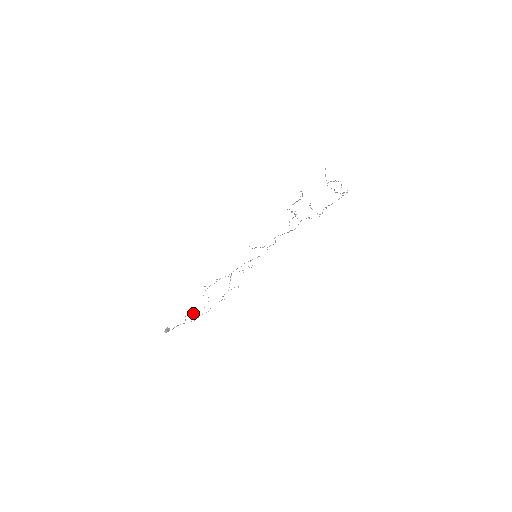
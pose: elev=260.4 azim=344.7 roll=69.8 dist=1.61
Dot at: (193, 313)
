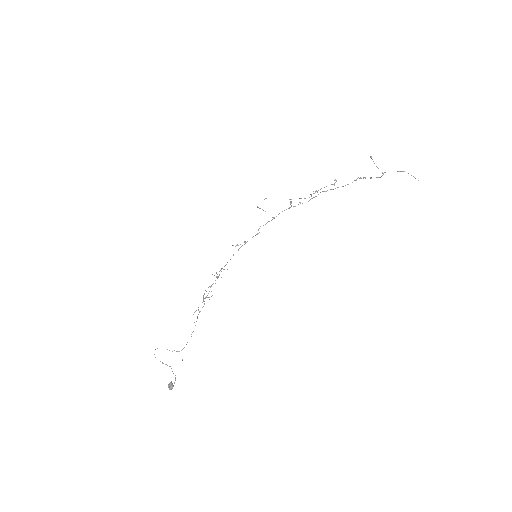
Dot at: occluded
